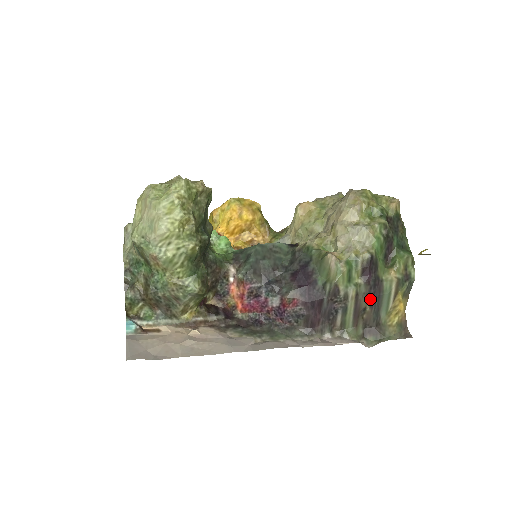
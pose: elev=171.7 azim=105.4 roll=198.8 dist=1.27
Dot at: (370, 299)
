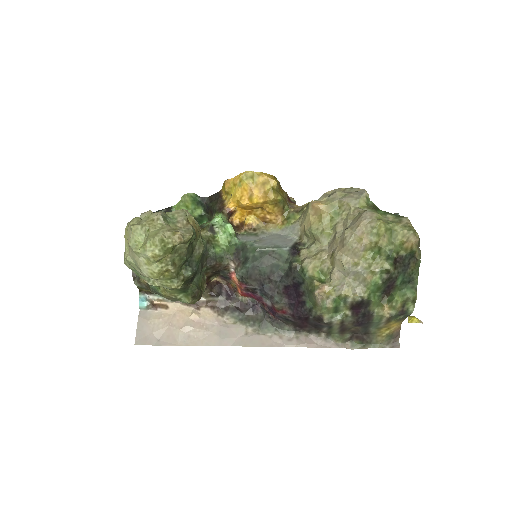
Dot at: (357, 324)
